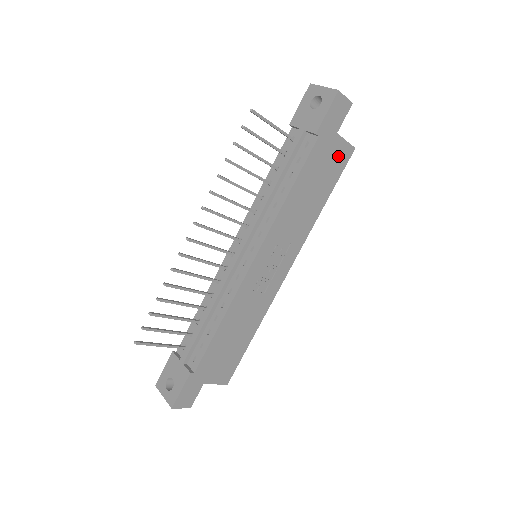
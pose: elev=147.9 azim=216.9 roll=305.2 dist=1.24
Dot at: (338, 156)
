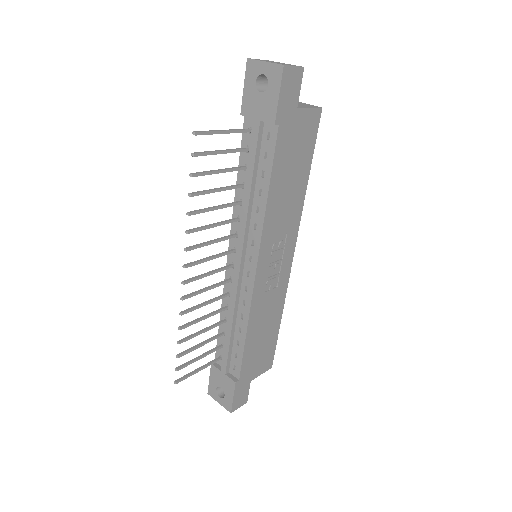
Dot at: (306, 128)
